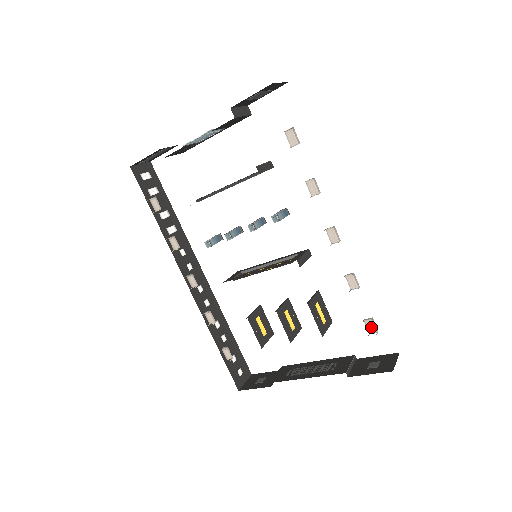
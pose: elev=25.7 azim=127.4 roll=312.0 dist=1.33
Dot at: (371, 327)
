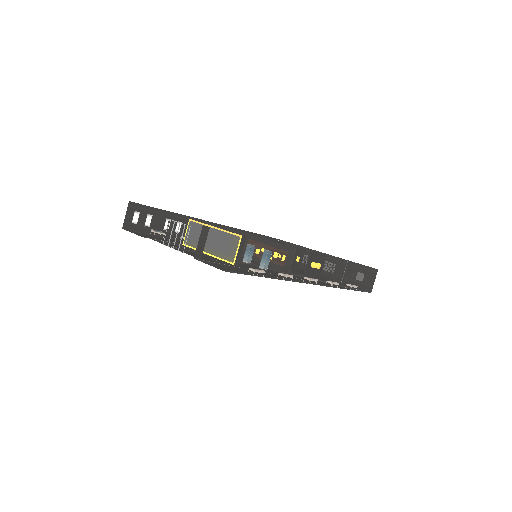
Dot at: occluded
